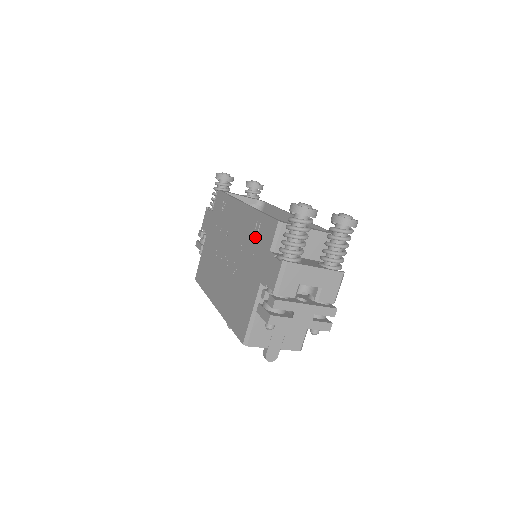
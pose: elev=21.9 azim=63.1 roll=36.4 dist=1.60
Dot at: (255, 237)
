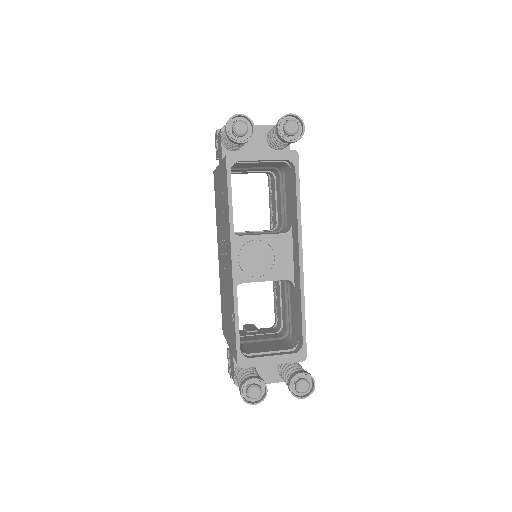
Dot at: (231, 318)
